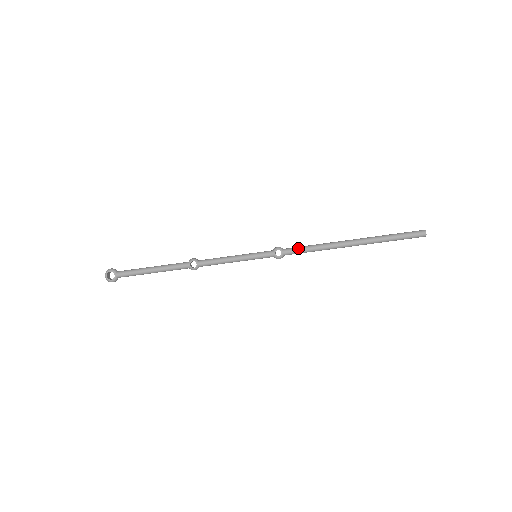
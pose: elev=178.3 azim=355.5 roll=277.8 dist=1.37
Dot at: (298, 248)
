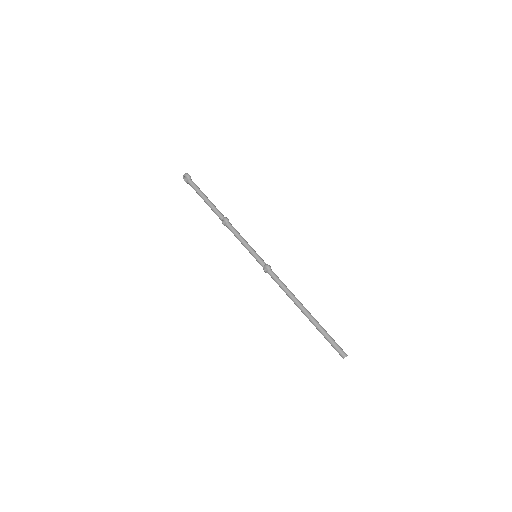
Dot at: (276, 280)
